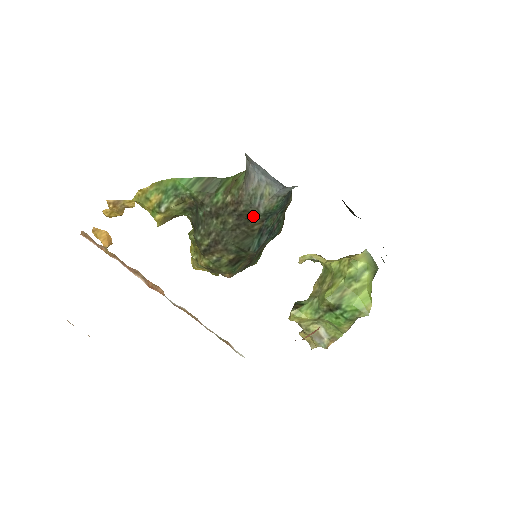
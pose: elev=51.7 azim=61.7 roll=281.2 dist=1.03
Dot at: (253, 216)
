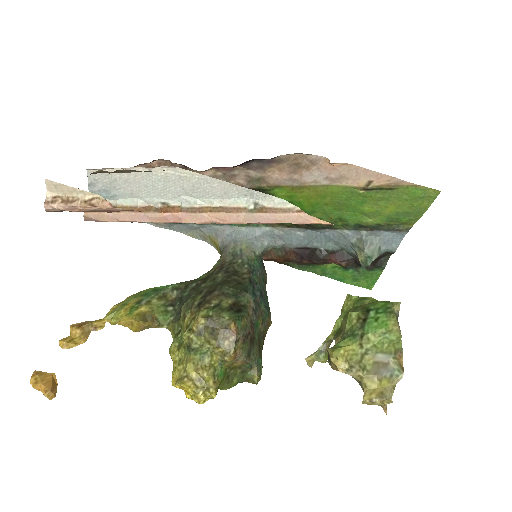
Dot at: (239, 266)
